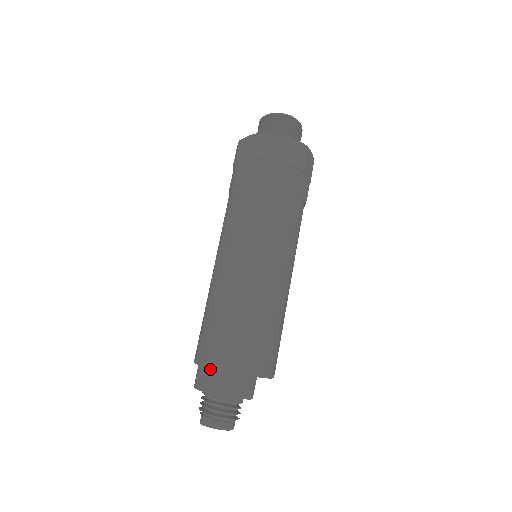
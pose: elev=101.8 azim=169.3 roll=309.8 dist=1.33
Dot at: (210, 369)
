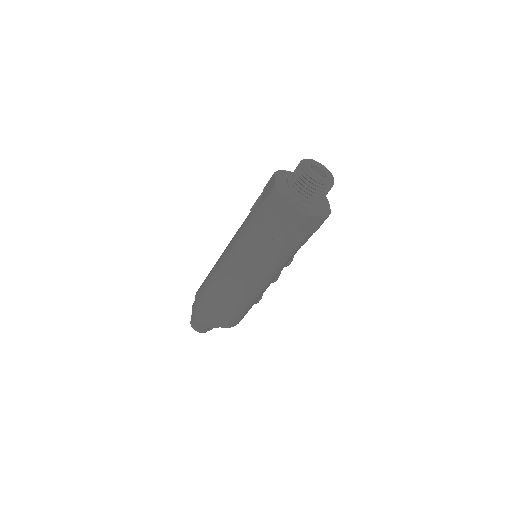
Dot at: occluded
